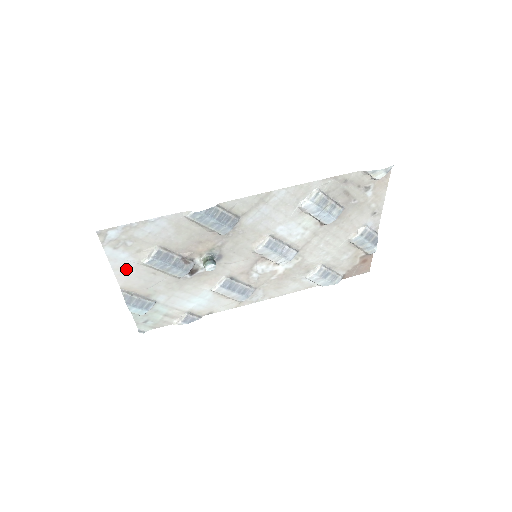
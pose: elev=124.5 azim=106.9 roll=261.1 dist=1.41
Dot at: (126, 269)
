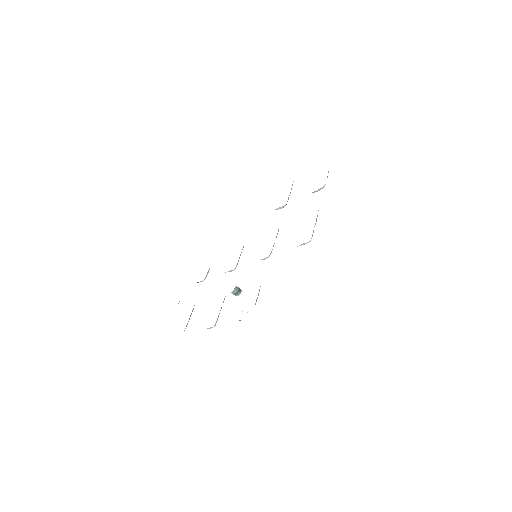
Dot at: occluded
